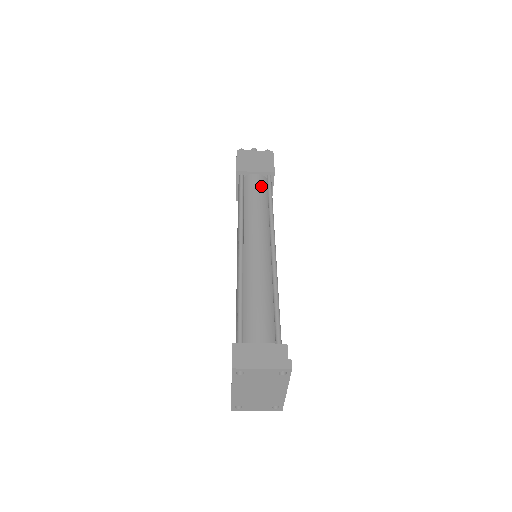
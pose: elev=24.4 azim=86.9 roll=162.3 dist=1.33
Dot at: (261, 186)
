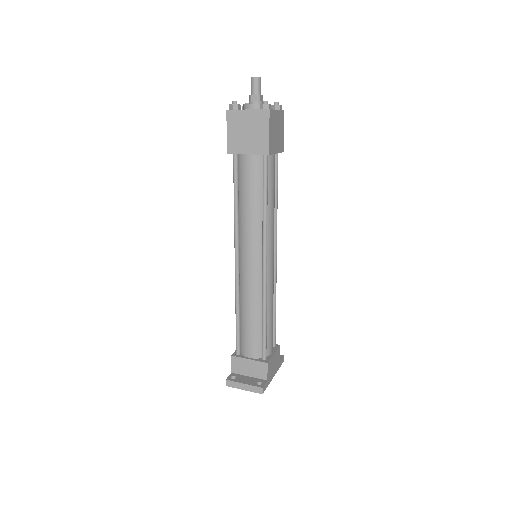
Dot at: (255, 176)
